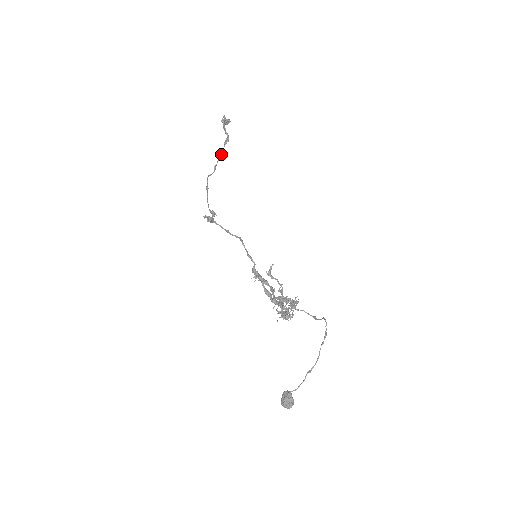
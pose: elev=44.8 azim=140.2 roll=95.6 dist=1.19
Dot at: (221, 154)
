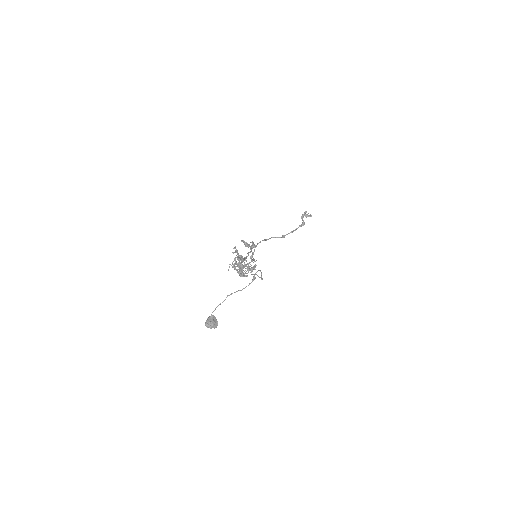
Dot at: occluded
